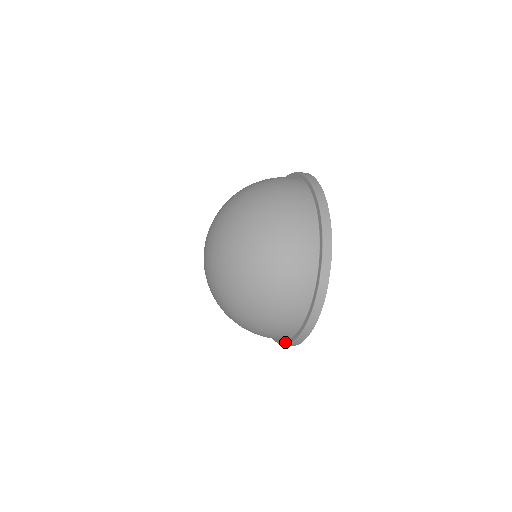
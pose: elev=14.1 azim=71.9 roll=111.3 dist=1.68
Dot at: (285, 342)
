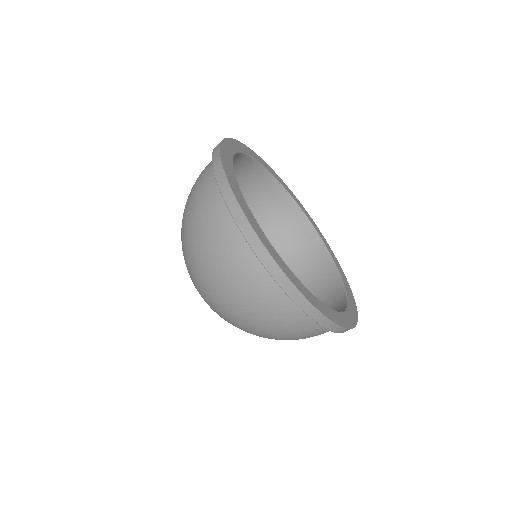
Dot at: (238, 226)
